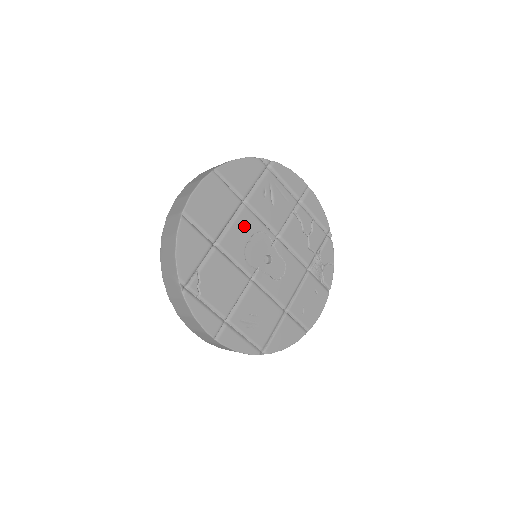
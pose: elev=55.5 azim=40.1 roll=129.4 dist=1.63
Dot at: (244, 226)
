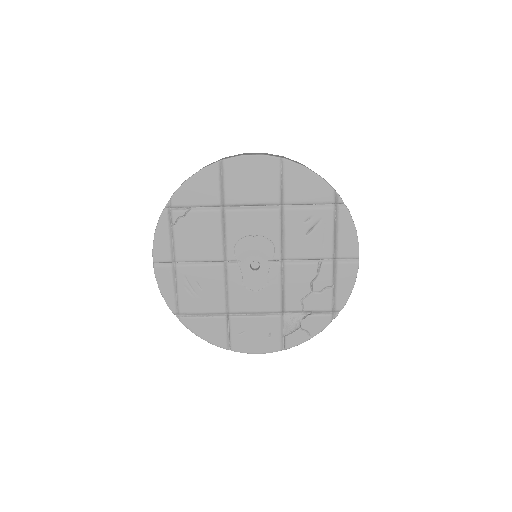
Dot at: (261, 222)
